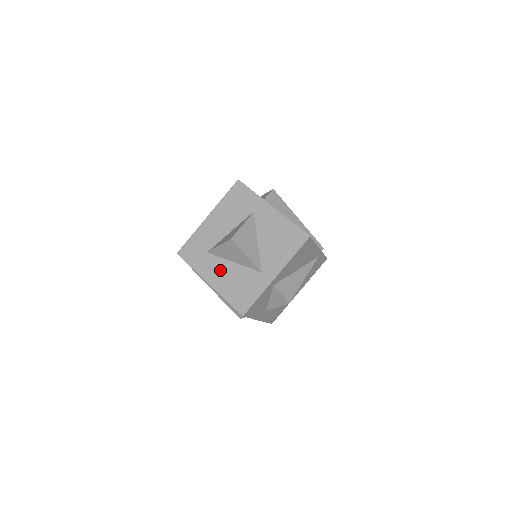
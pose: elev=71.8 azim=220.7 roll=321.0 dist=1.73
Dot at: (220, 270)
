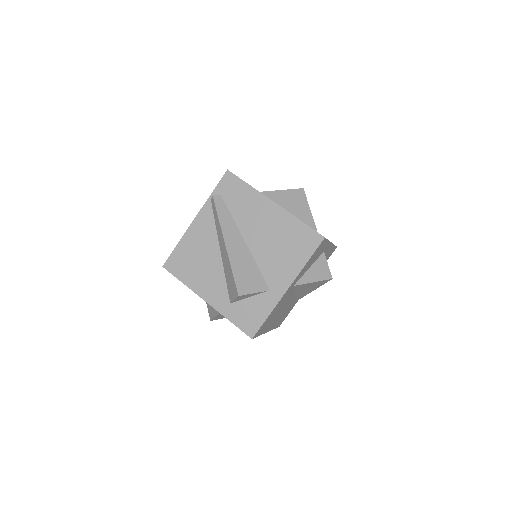
Dot at: occluded
